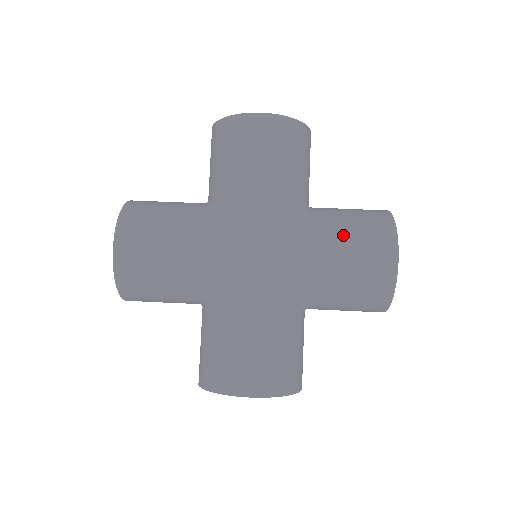
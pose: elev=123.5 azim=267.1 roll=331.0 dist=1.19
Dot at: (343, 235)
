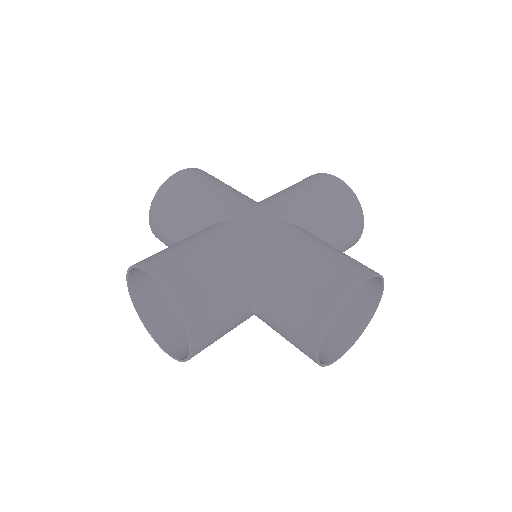
Dot at: (330, 249)
